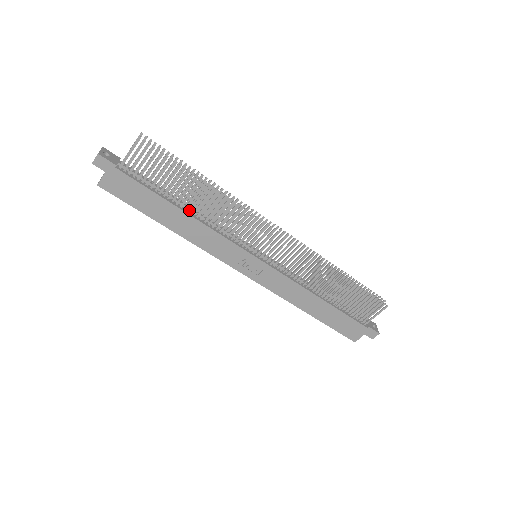
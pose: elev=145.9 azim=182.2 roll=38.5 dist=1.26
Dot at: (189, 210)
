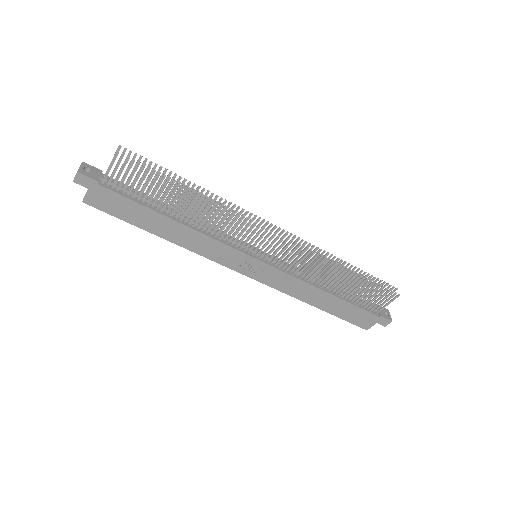
Dot at: (180, 218)
